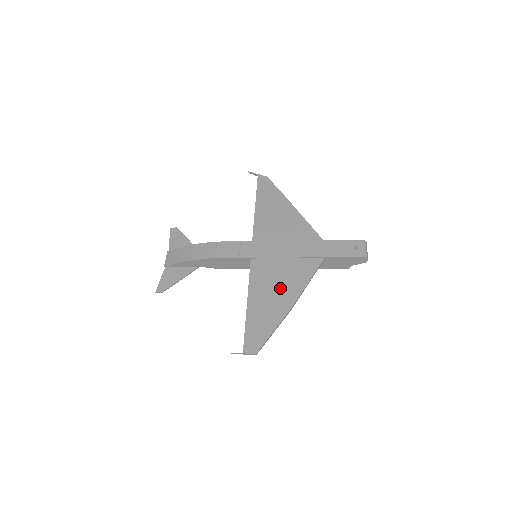
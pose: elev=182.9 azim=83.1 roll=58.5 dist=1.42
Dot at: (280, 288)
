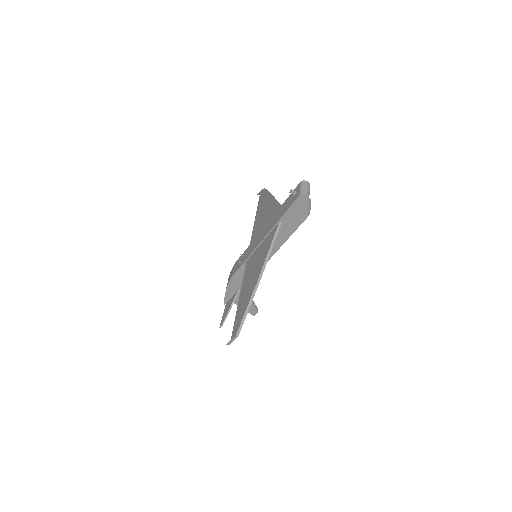
Dot at: (255, 270)
